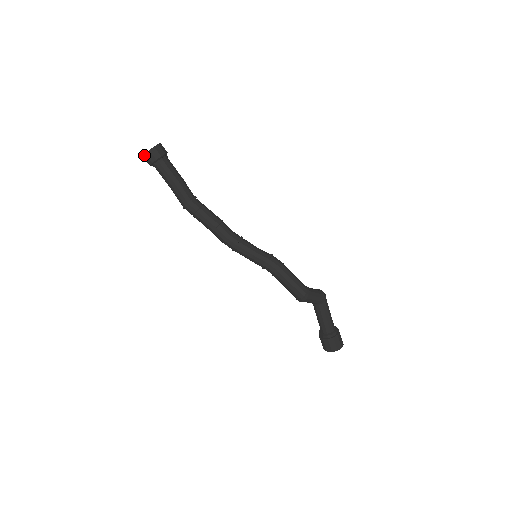
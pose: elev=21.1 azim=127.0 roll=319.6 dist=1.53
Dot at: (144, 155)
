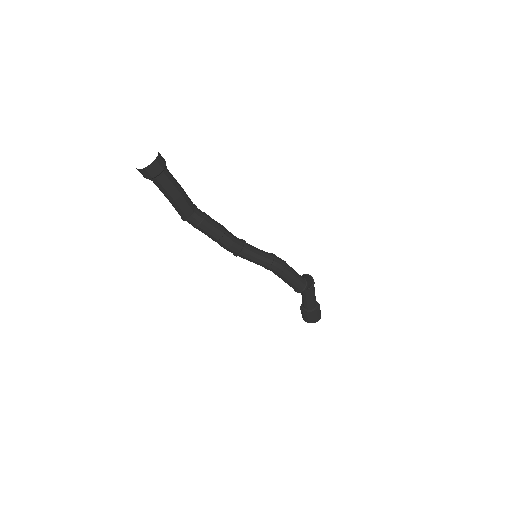
Dot at: (142, 169)
